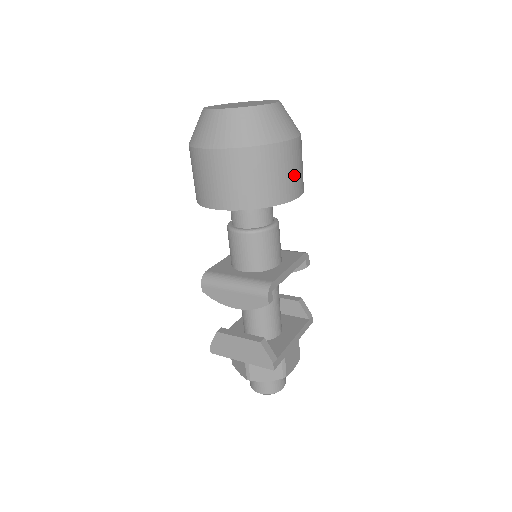
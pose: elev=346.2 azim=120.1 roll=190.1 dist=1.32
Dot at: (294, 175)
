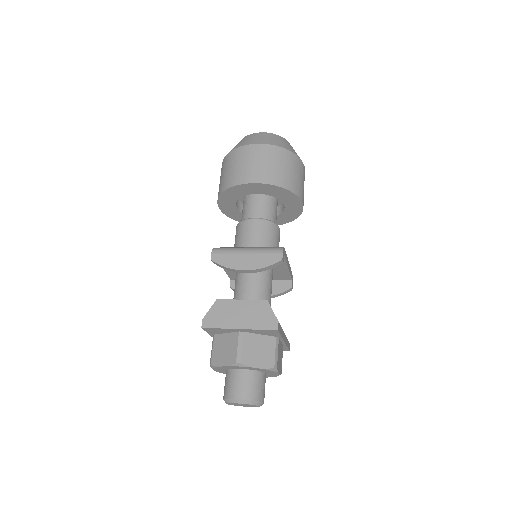
Dot at: (303, 187)
